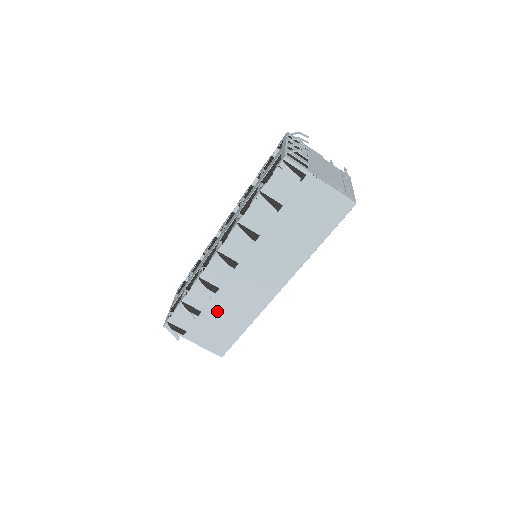
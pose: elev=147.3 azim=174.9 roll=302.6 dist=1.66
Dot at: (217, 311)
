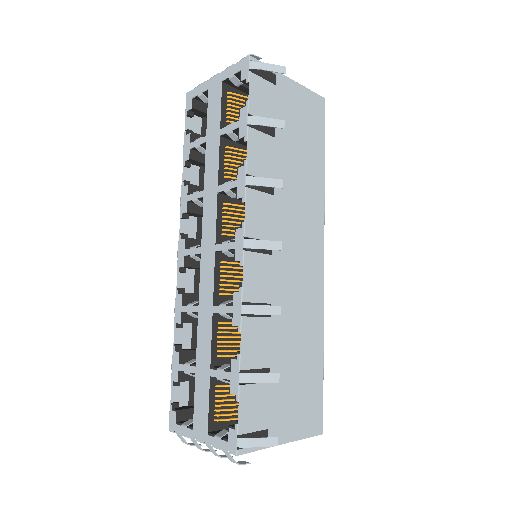
Dot at: (285, 349)
